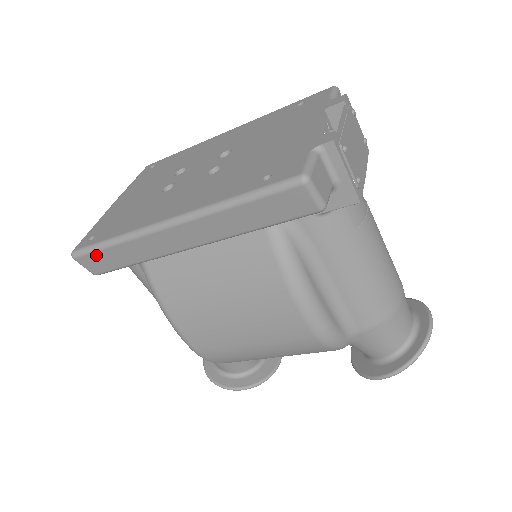
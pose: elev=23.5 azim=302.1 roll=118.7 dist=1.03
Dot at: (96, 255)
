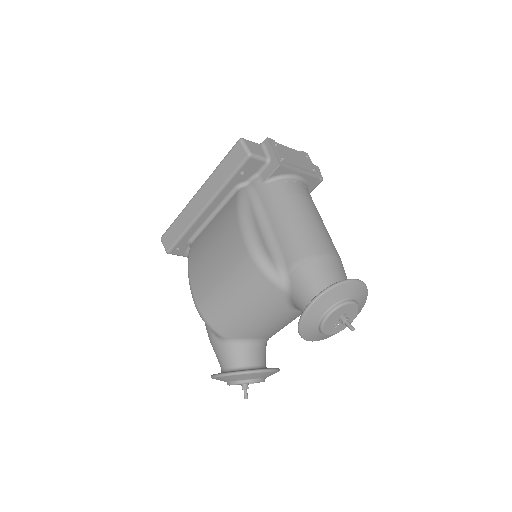
Dot at: (169, 232)
